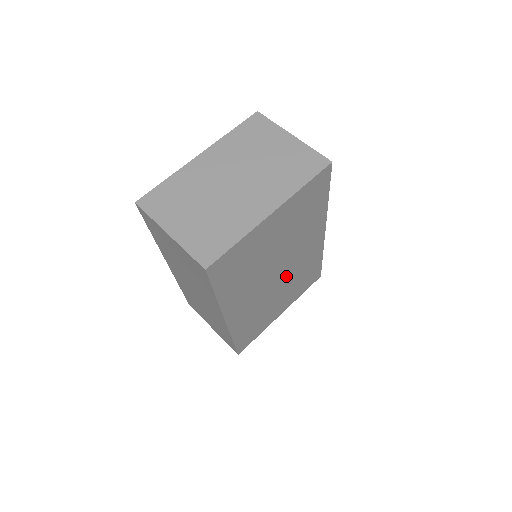
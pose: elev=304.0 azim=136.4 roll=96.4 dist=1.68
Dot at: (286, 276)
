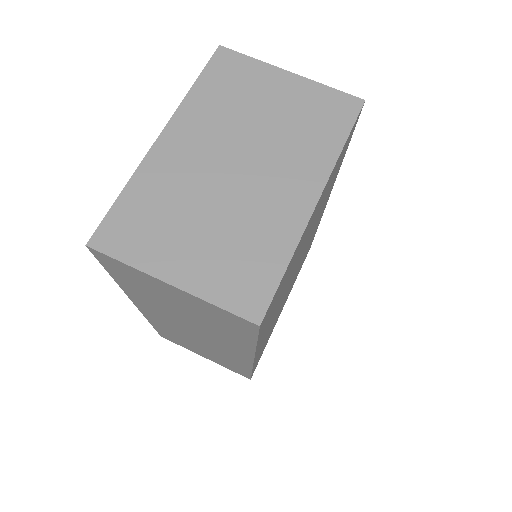
Dot at: (297, 268)
